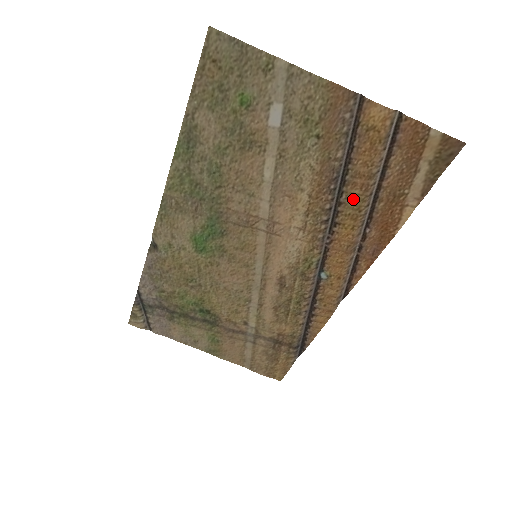
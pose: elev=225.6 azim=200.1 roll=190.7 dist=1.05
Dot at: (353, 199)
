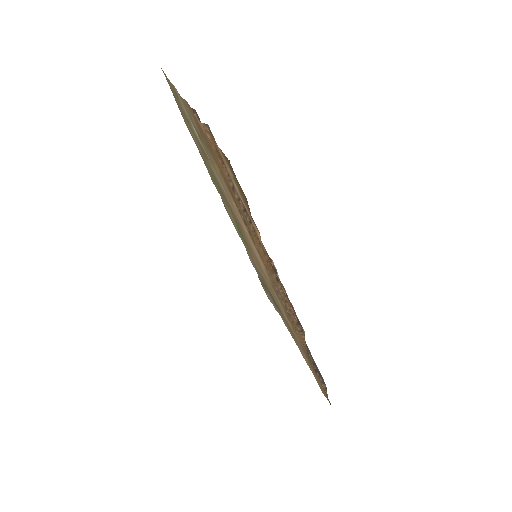
Dot at: (242, 212)
